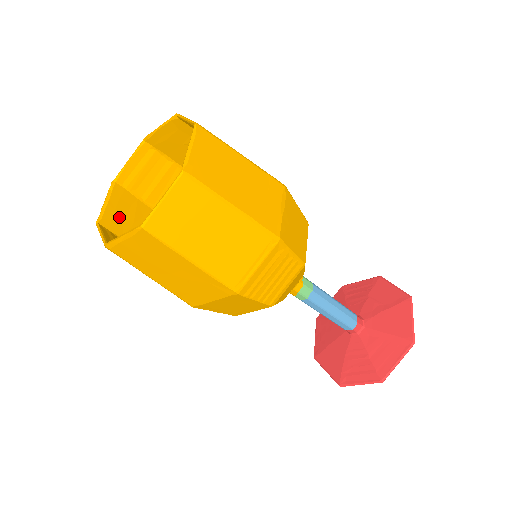
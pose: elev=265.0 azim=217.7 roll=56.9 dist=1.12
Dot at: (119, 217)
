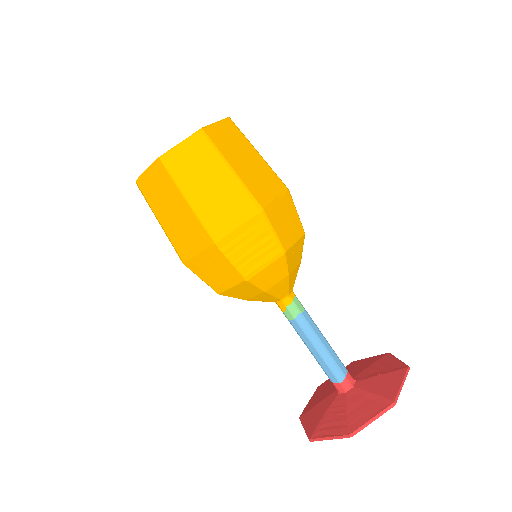
Dot at: occluded
